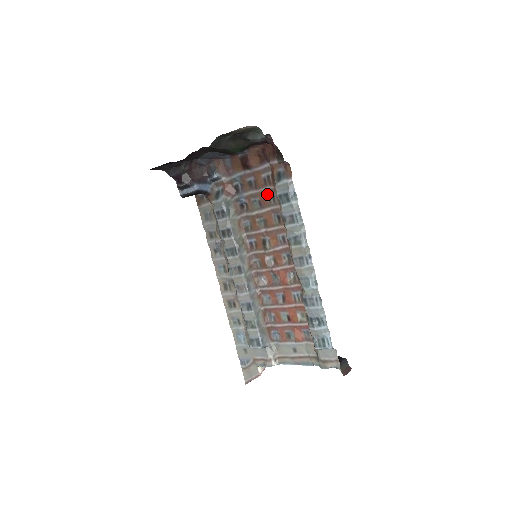
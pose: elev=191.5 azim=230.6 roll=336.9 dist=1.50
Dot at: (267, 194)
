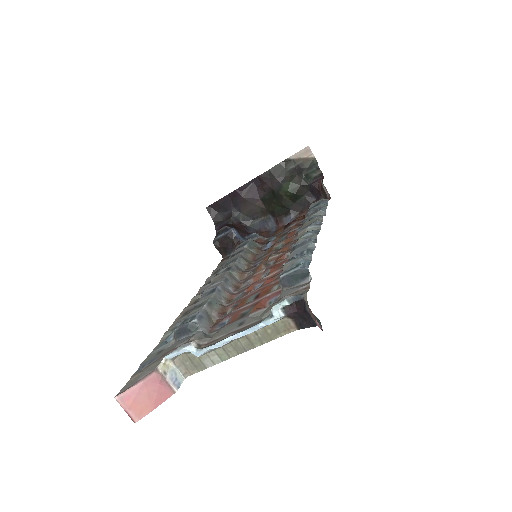
Dot at: (297, 229)
